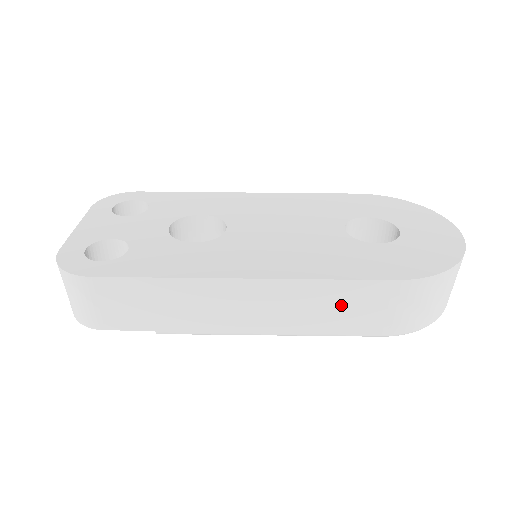
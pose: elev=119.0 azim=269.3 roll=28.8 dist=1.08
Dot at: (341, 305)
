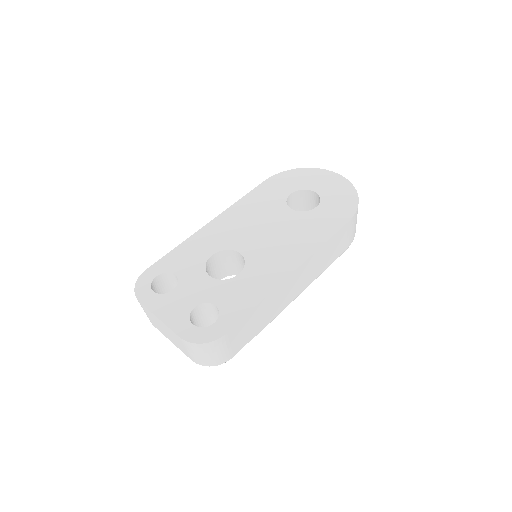
Dot at: (330, 250)
